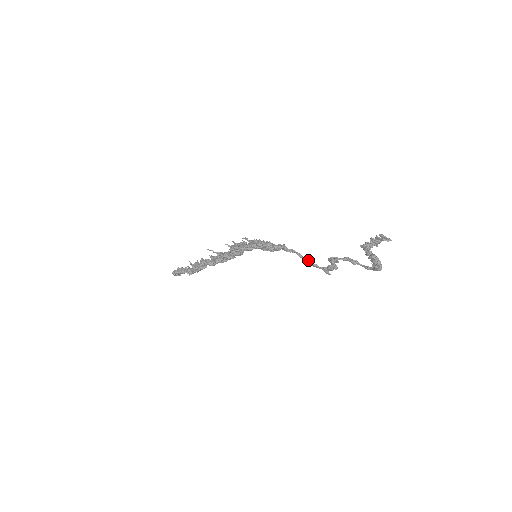
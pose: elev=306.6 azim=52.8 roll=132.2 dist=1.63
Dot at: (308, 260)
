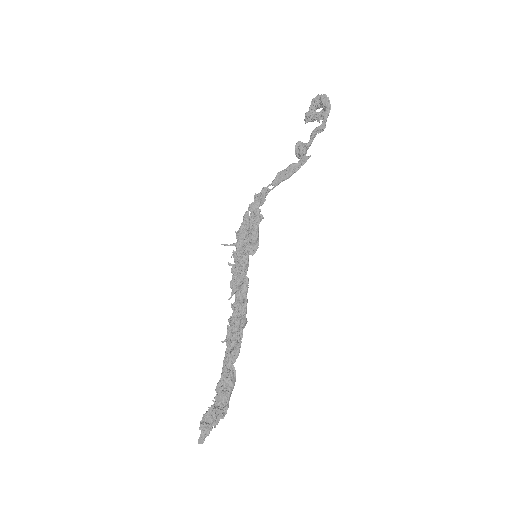
Dot at: (280, 172)
